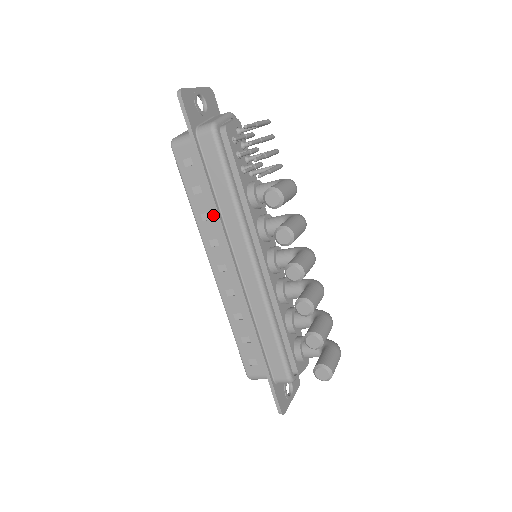
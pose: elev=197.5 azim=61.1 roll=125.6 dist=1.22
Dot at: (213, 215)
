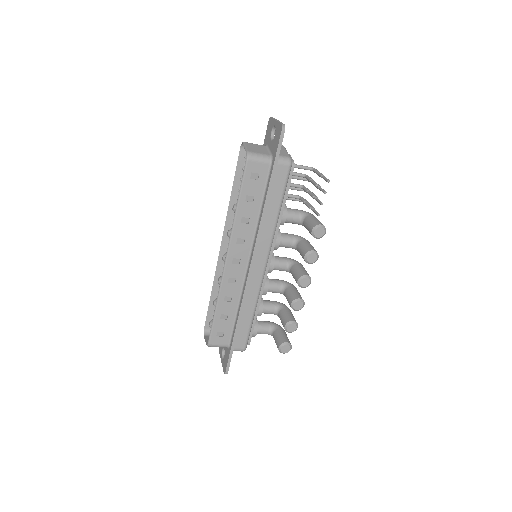
Dot at: (252, 221)
